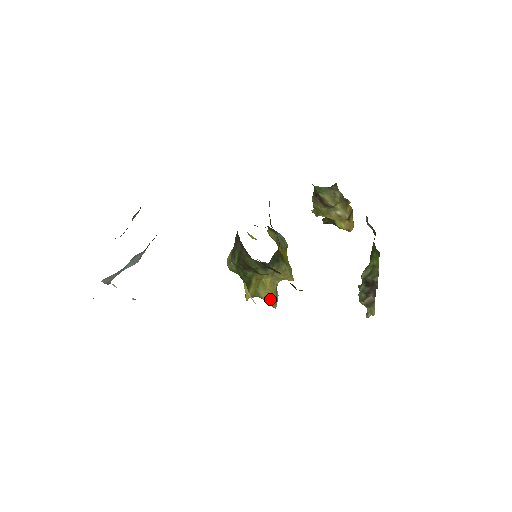
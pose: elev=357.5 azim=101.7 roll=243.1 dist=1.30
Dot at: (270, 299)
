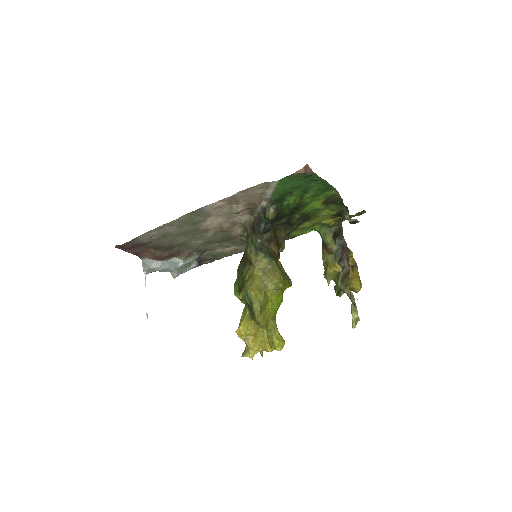
Dot at: (253, 293)
